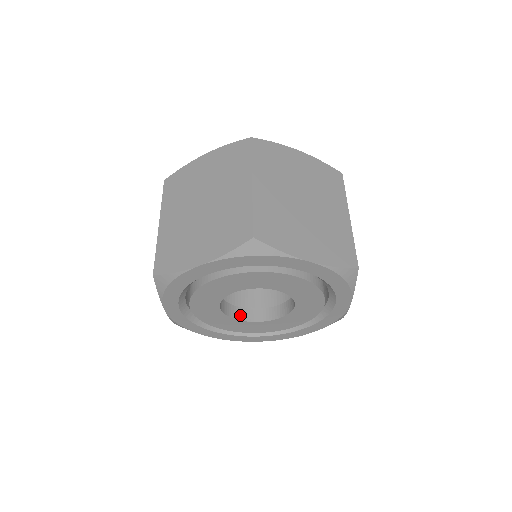
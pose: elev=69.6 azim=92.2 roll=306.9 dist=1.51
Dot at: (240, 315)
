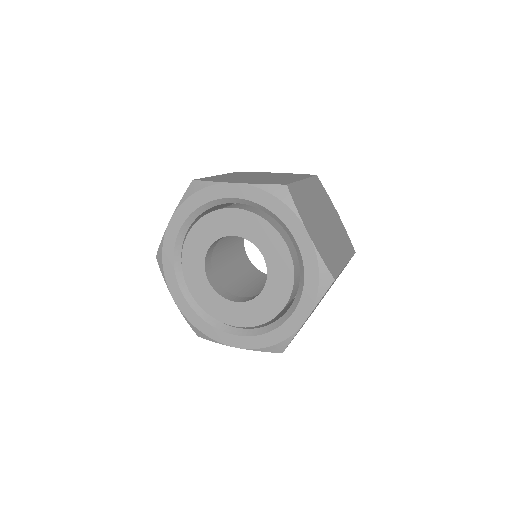
Dot at: (211, 280)
